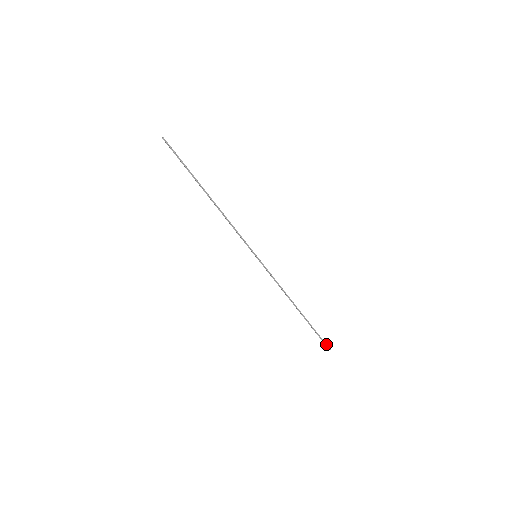
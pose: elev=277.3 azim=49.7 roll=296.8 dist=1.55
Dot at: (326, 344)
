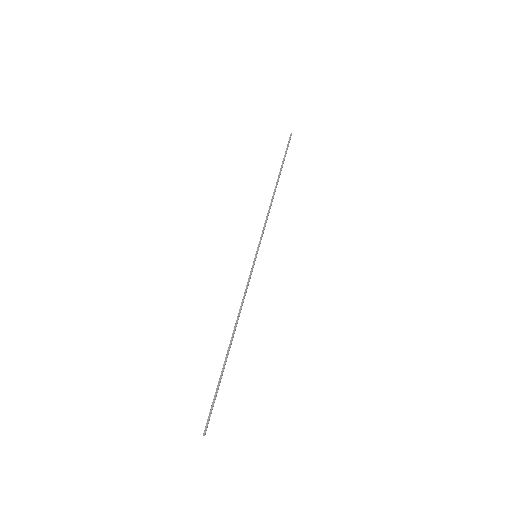
Dot at: occluded
